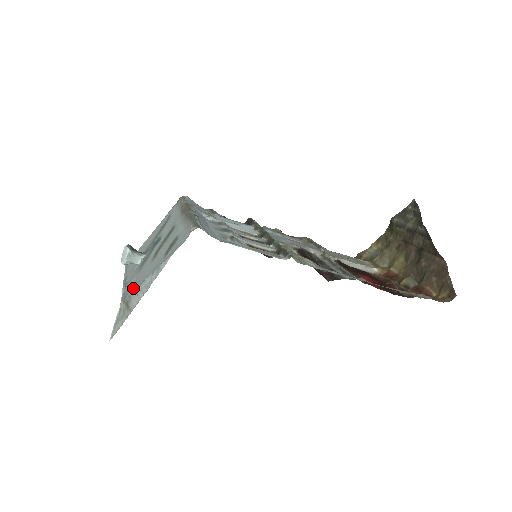
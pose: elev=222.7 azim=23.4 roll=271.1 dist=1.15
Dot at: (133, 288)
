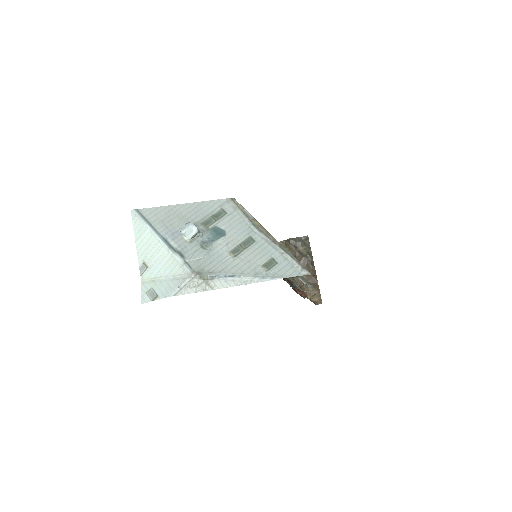
Dot at: (212, 270)
